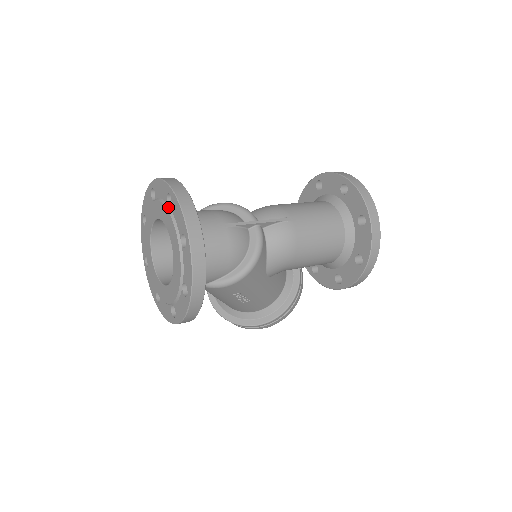
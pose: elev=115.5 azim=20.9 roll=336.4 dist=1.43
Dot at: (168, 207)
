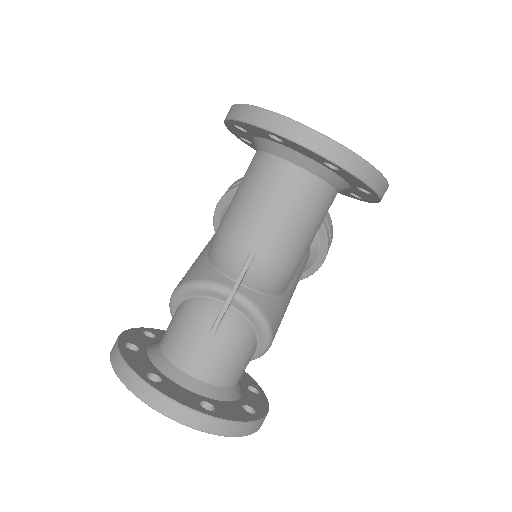
Dot at: occluded
